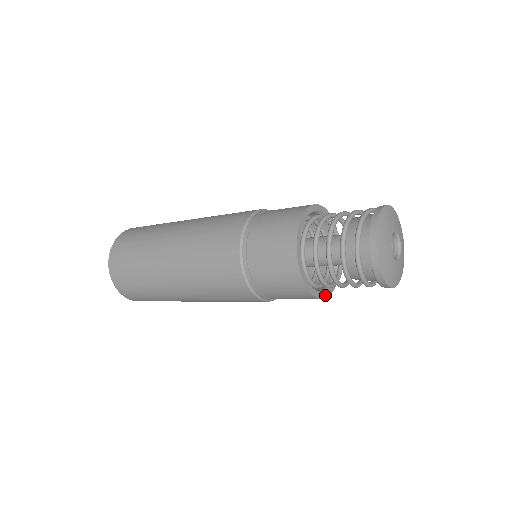
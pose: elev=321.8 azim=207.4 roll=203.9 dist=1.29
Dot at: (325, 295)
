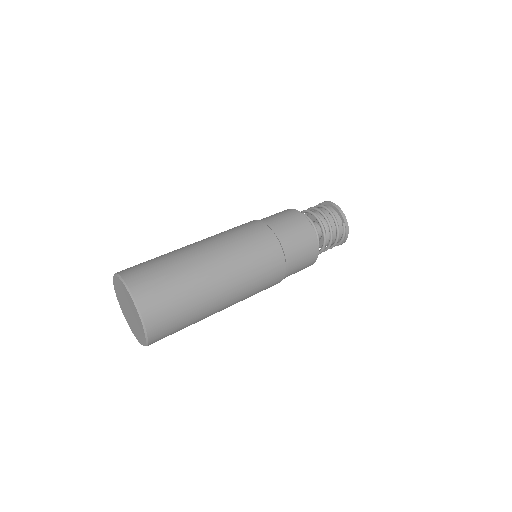
Dot at: occluded
